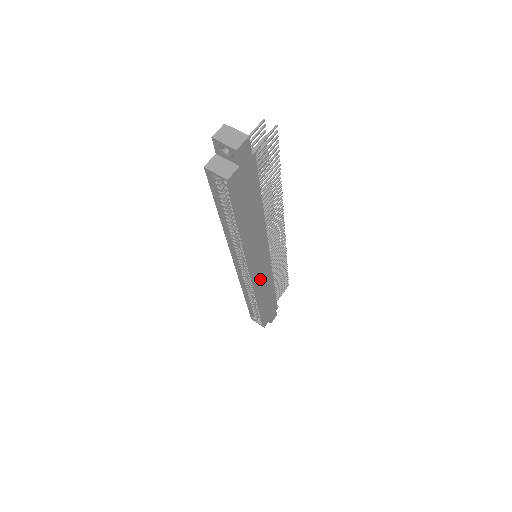
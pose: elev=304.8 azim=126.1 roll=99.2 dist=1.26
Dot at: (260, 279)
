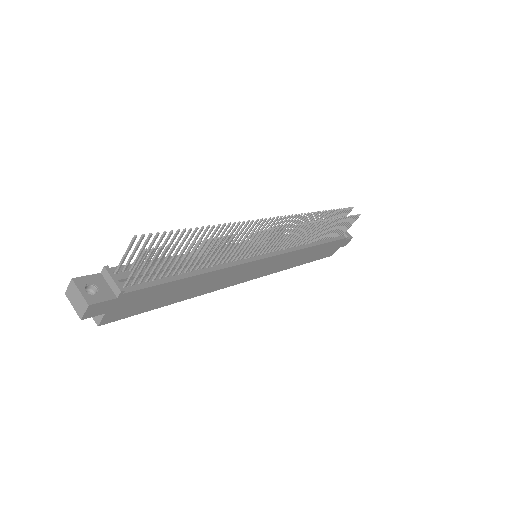
Dot at: (273, 267)
